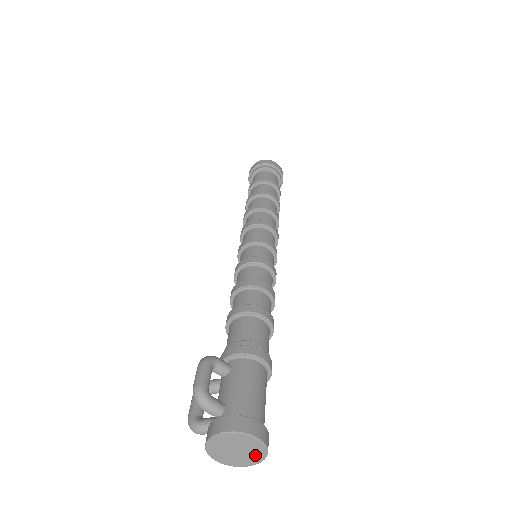
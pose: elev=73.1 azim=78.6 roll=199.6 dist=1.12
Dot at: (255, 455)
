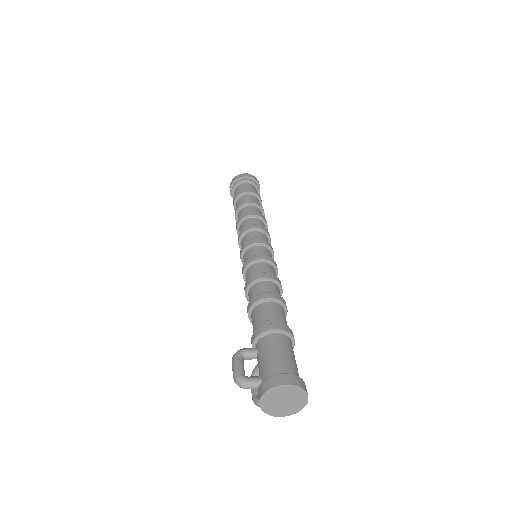
Dot at: (298, 397)
